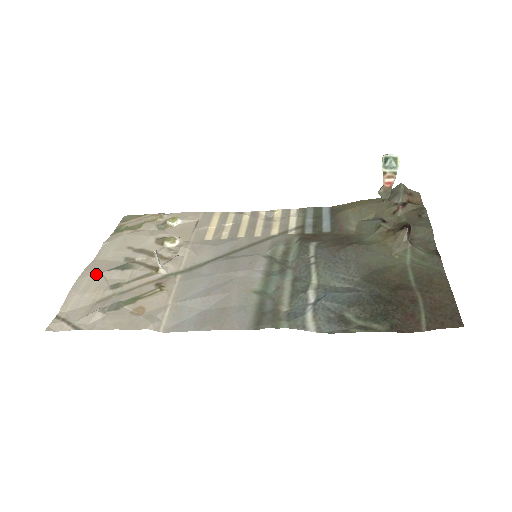
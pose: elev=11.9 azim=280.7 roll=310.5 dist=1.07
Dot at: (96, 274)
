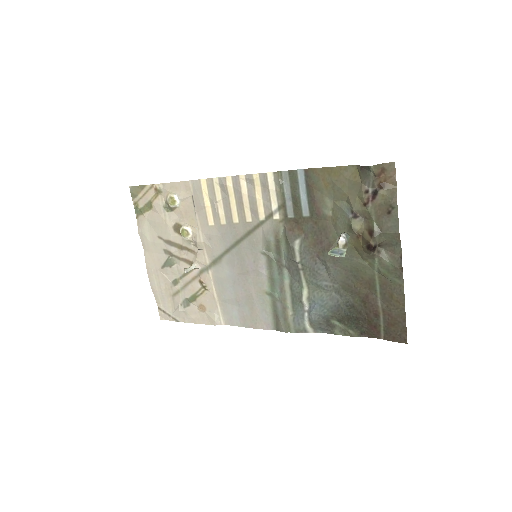
Dot at: (156, 272)
